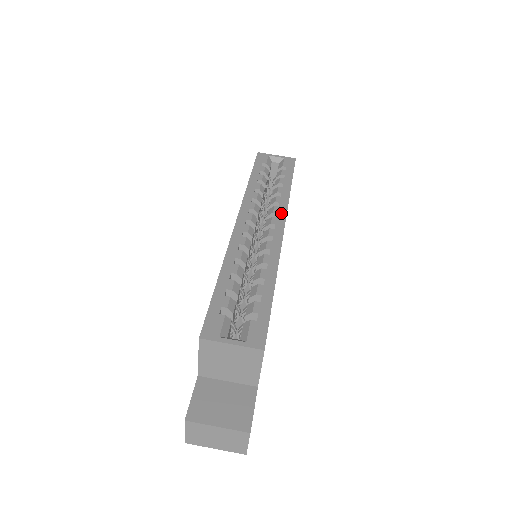
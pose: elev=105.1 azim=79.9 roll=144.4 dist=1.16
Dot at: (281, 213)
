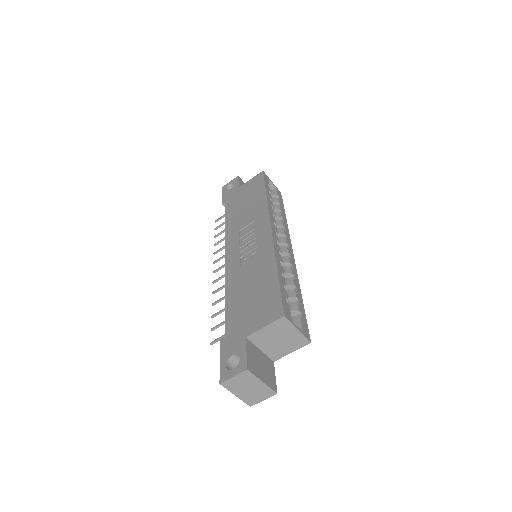
Dot at: (288, 237)
